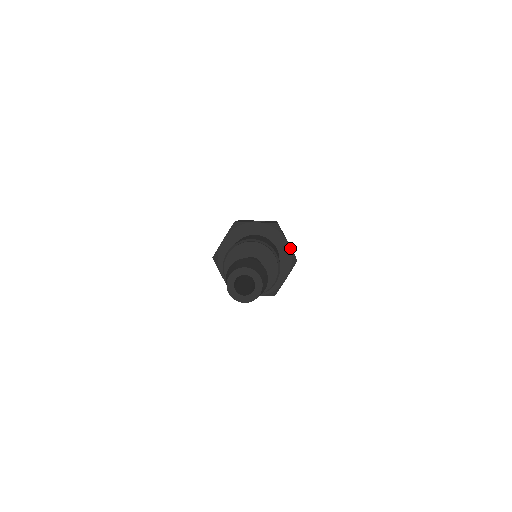
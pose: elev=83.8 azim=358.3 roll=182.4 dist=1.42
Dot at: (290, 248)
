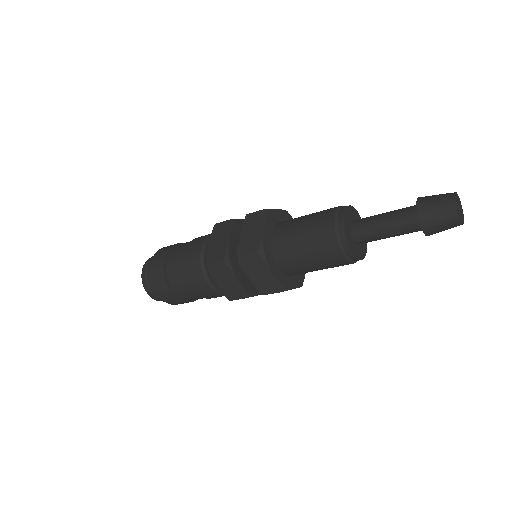
Dot at: occluded
